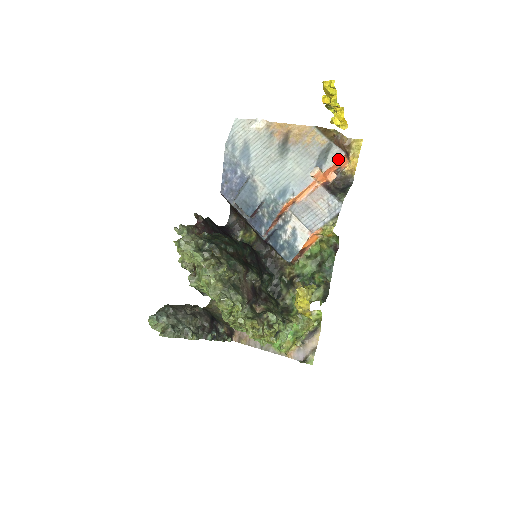
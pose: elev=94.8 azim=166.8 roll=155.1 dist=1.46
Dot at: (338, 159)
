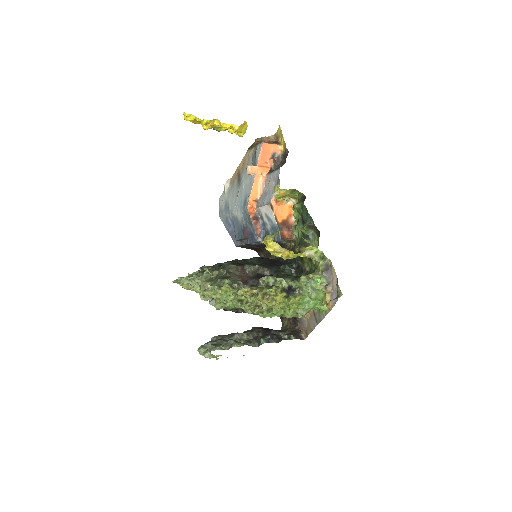
Dot at: (261, 149)
